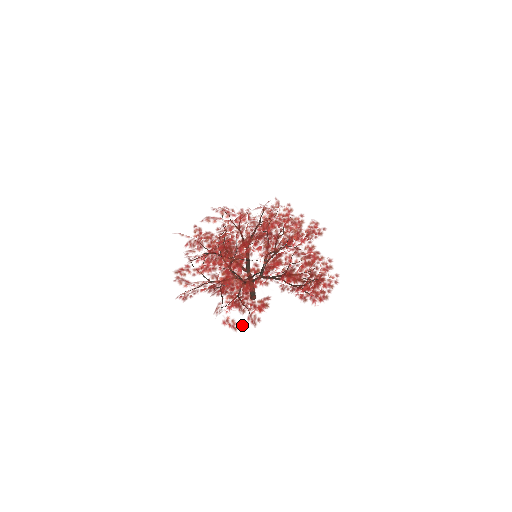
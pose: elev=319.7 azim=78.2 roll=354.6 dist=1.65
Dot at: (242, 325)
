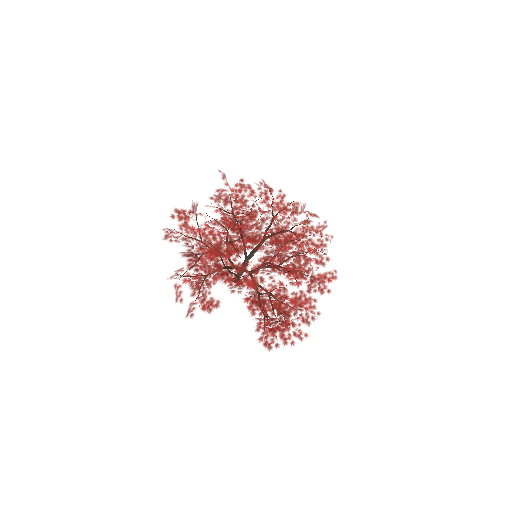
Dot at: occluded
